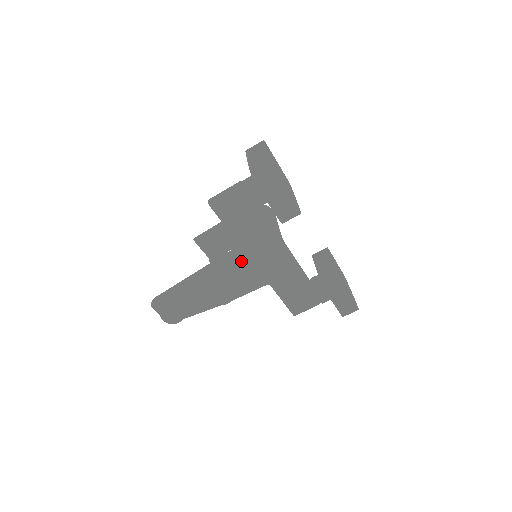
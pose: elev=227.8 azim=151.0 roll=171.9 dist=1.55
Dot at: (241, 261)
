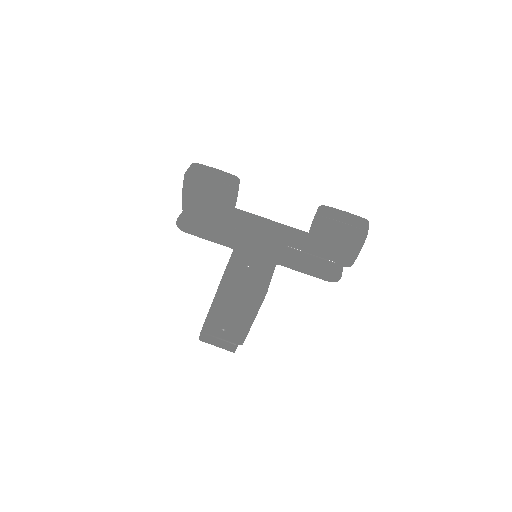
Dot at: (238, 238)
